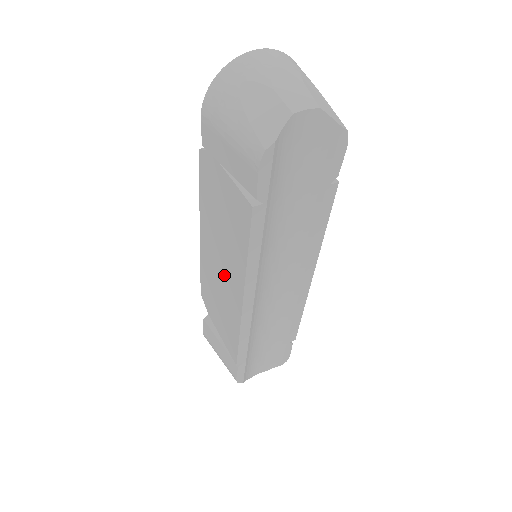
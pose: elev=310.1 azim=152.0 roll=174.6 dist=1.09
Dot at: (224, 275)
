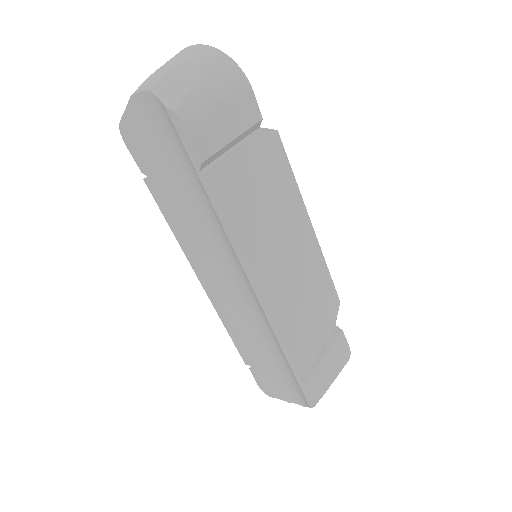
Dot at: occluded
